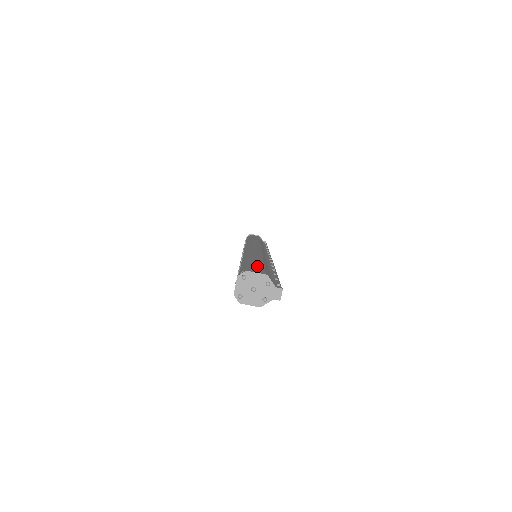
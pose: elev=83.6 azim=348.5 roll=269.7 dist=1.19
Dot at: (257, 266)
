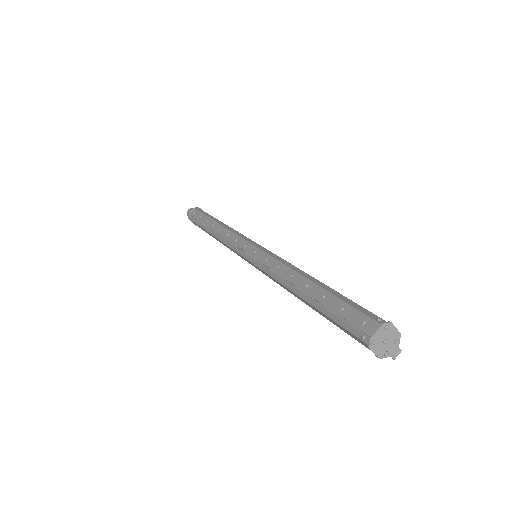
Dot at: occluded
